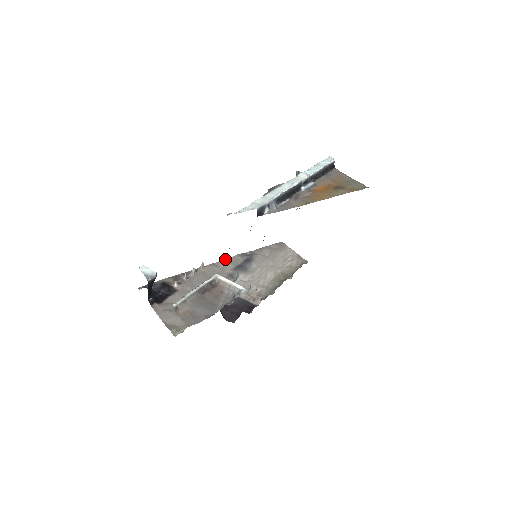
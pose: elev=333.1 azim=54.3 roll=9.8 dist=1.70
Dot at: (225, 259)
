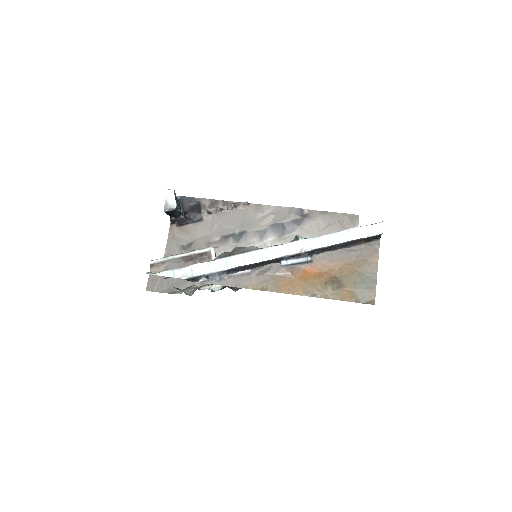
Dot at: (277, 206)
